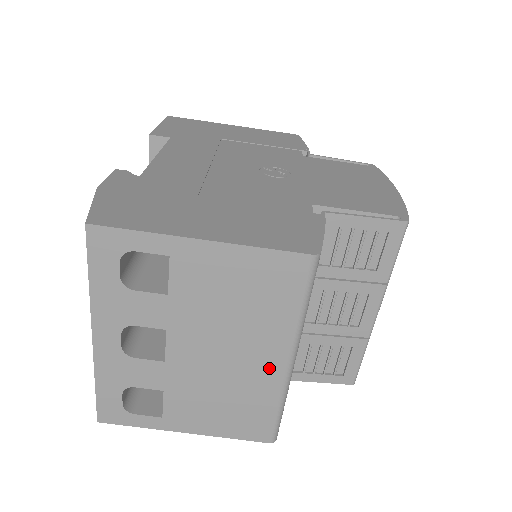
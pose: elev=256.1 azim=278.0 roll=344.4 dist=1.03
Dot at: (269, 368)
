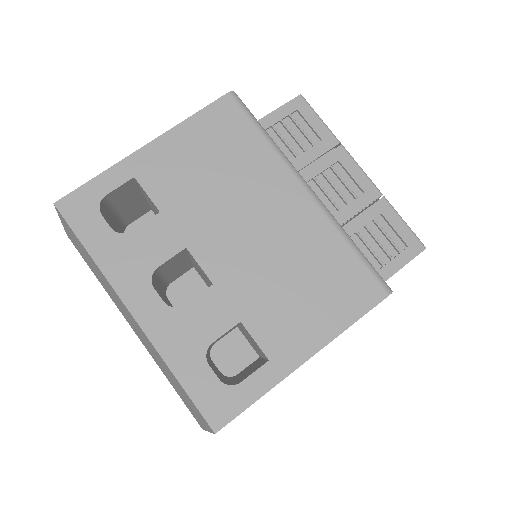
Dot at: (299, 210)
